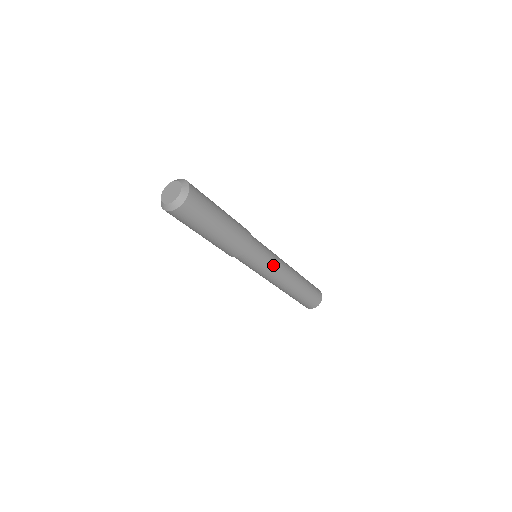
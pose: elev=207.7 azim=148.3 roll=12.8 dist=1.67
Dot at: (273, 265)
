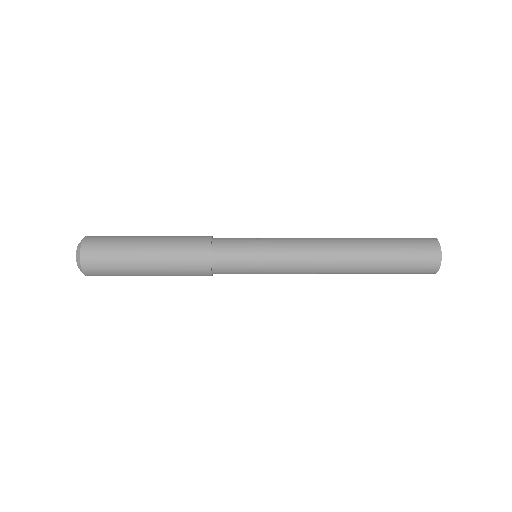
Dot at: (277, 251)
